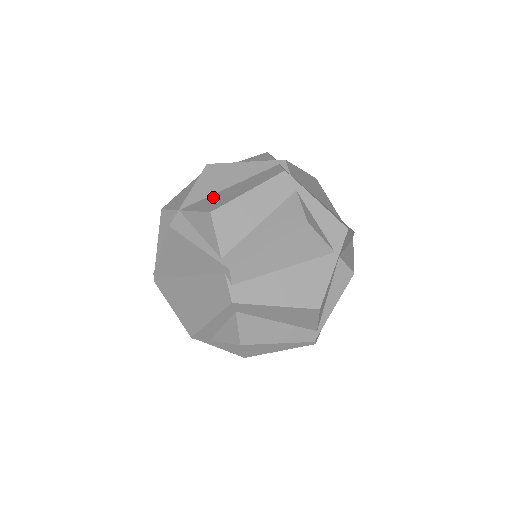
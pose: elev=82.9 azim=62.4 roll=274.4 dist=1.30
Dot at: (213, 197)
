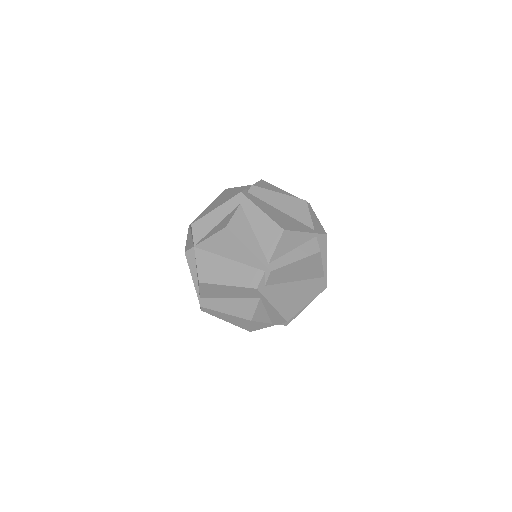
Dot at: (214, 260)
